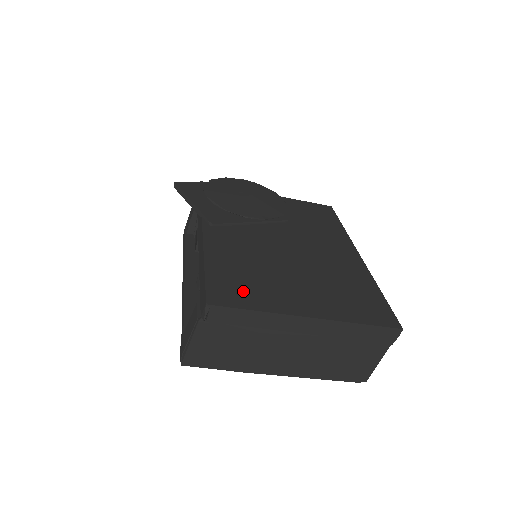
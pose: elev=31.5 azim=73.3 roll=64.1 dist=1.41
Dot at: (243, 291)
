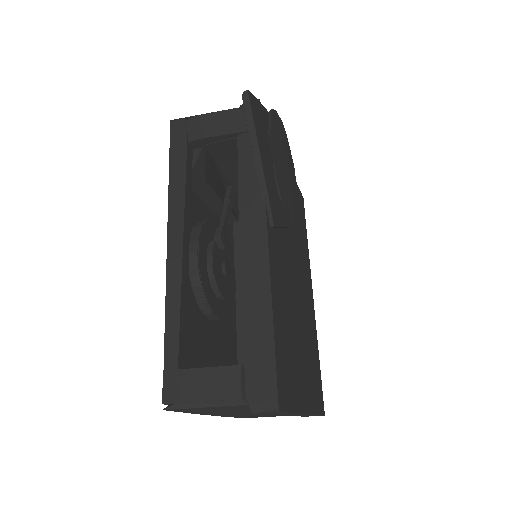
Dot at: (289, 376)
